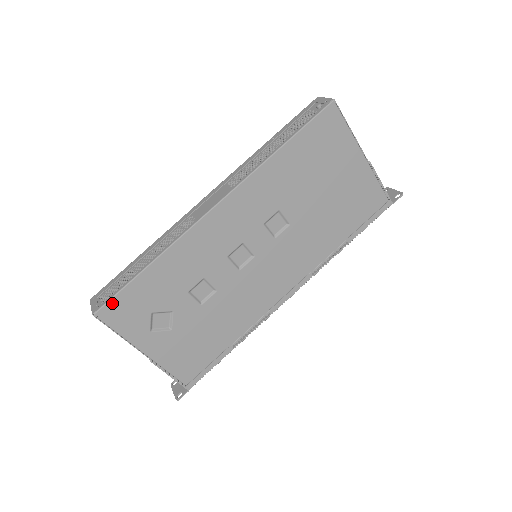
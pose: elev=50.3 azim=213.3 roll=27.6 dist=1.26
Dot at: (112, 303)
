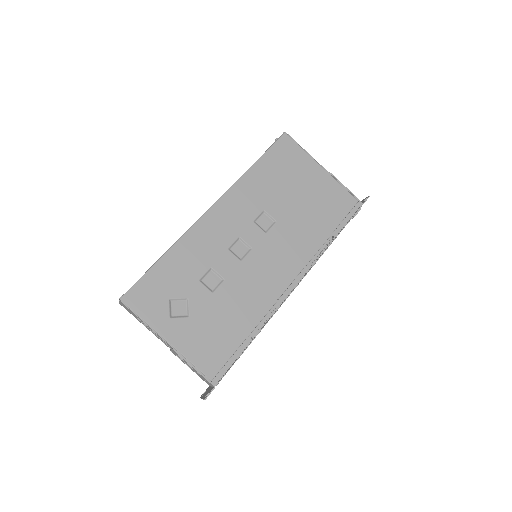
Dot at: (135, 289)
